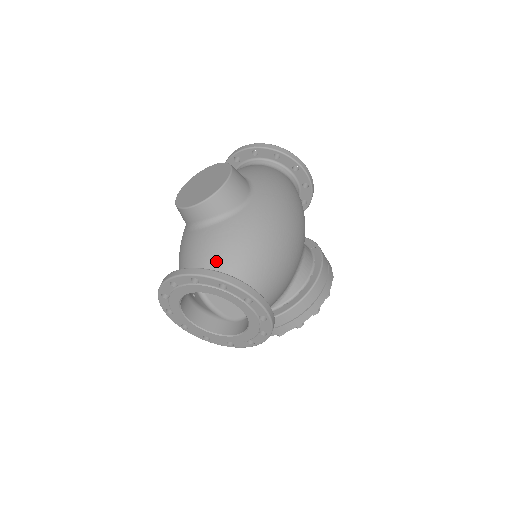
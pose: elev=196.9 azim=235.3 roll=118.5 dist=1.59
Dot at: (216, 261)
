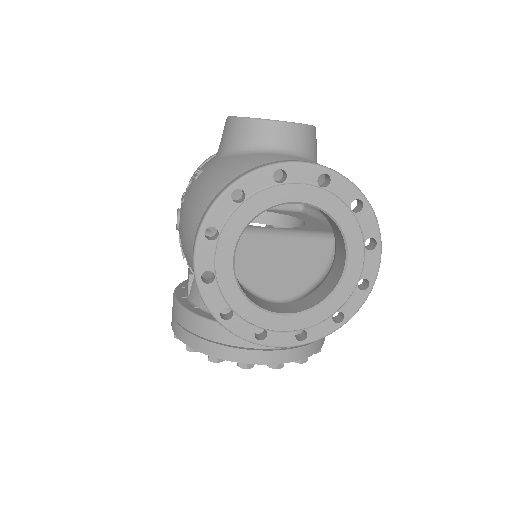
Dot at: occluded
